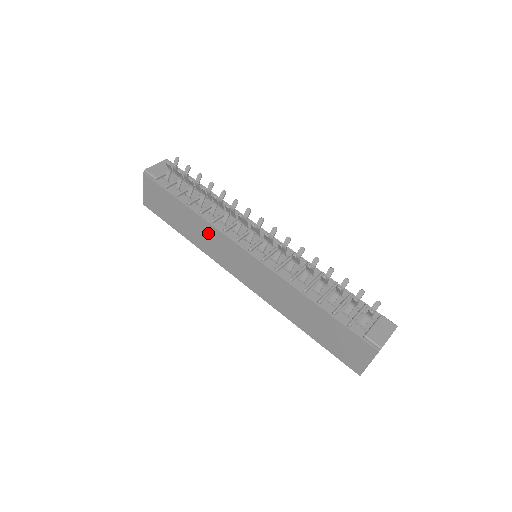
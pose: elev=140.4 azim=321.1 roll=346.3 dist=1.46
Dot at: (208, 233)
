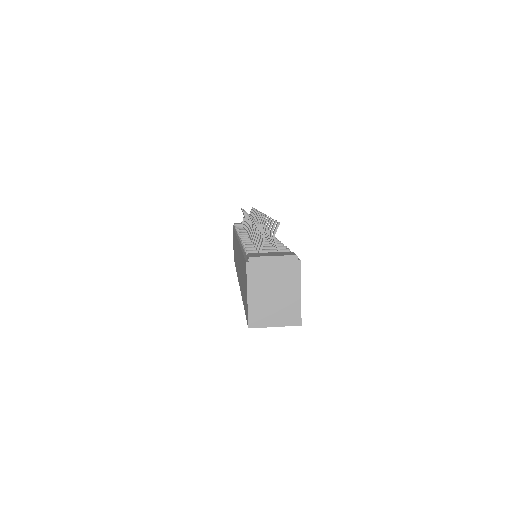
Dot at: occluded
